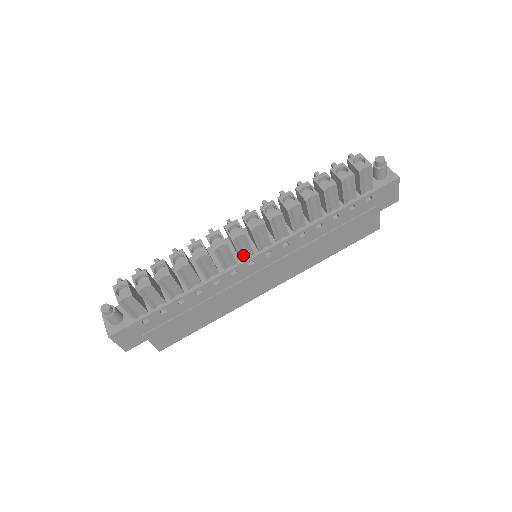
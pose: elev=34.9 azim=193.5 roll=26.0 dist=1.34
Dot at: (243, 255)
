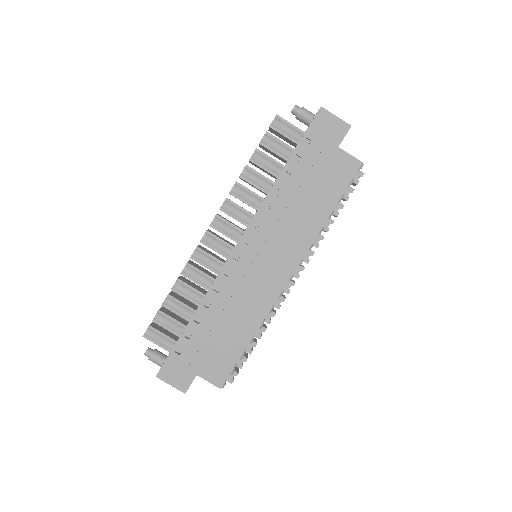
Dot at: (225, 253)
